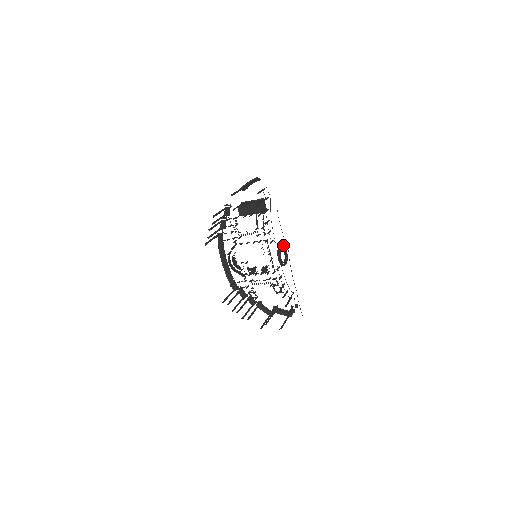
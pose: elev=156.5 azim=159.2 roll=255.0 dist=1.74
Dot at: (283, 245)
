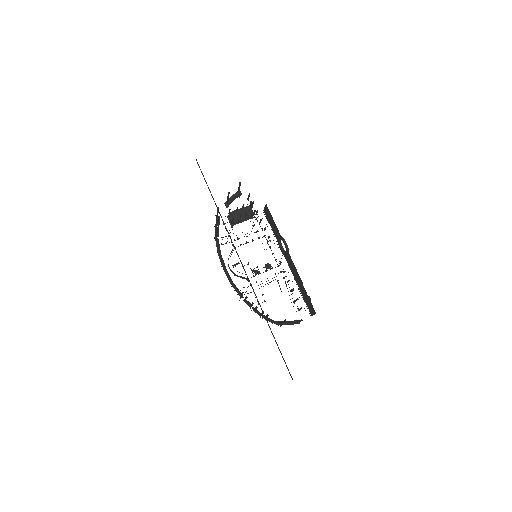
Dot at: occluded
